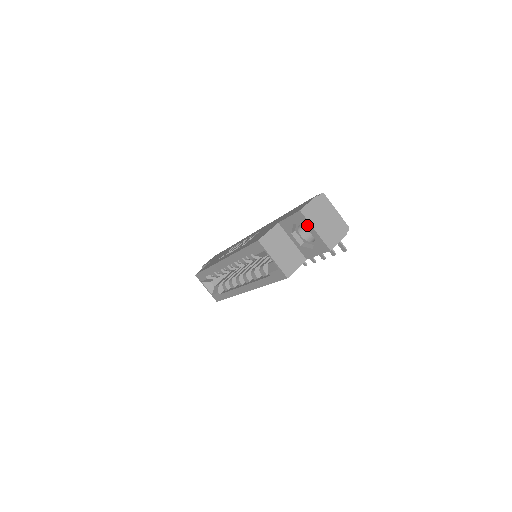
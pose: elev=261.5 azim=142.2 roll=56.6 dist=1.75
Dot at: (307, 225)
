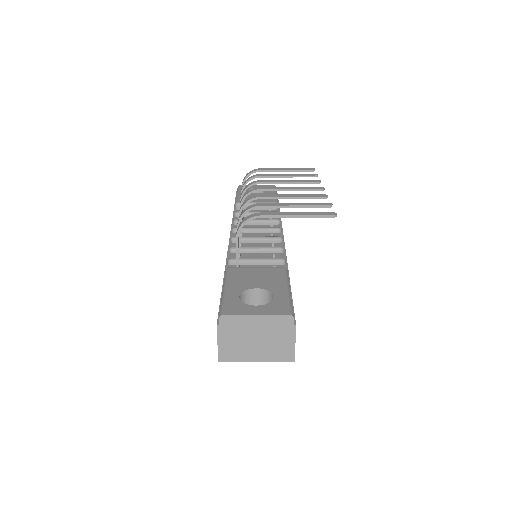
Dot at: (243, 358)
